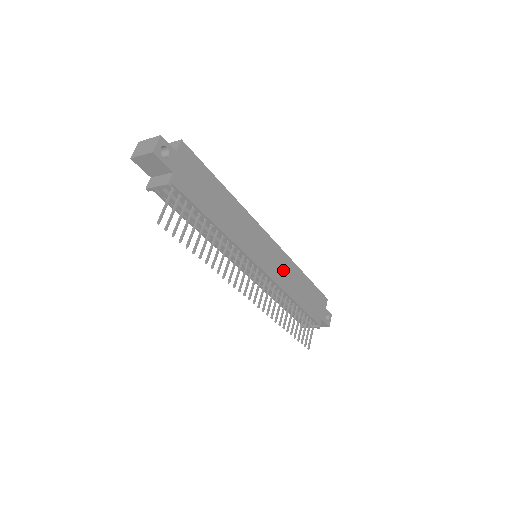
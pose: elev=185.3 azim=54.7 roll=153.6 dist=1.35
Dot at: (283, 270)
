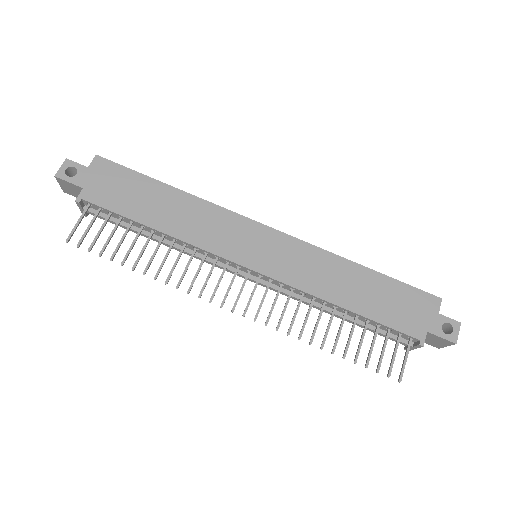
Dot at: (304, 266)
